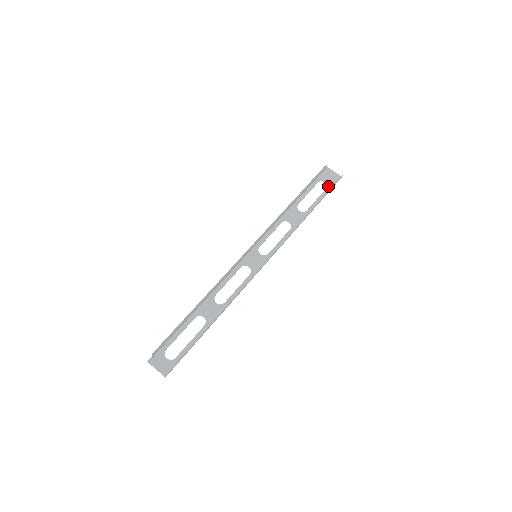
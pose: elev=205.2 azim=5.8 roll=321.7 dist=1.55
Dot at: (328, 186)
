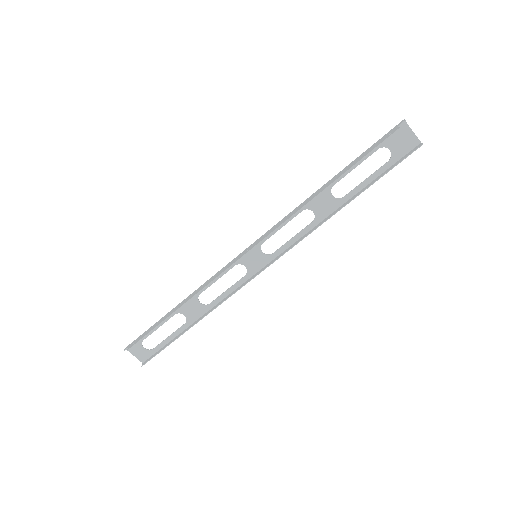
Dot at: (392, 158)
